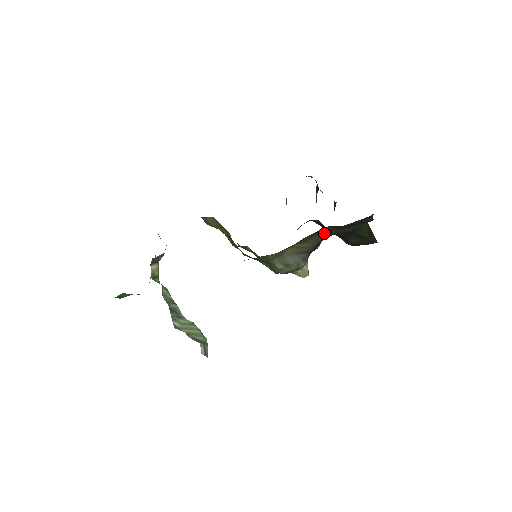
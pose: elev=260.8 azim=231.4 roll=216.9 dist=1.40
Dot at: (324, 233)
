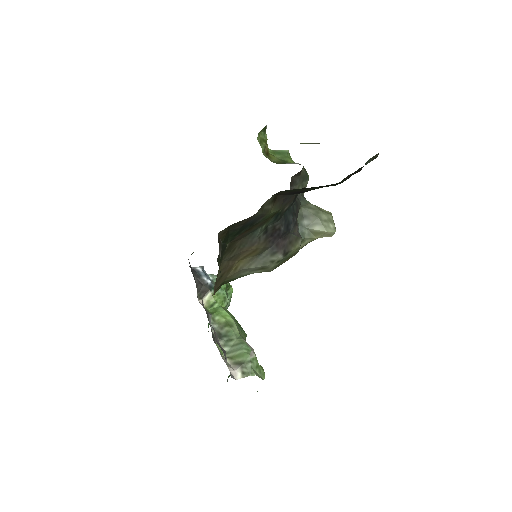
Dot at: (248, 236)
